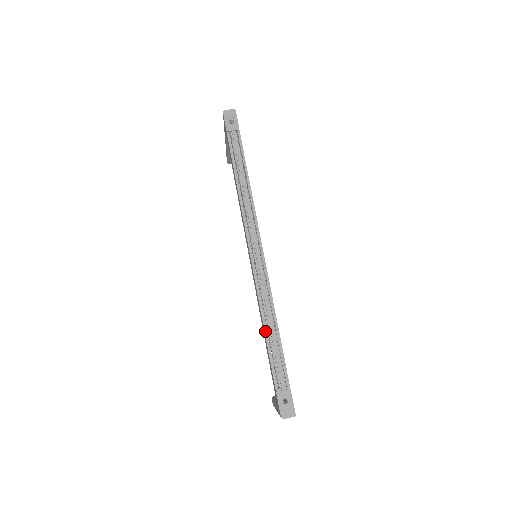
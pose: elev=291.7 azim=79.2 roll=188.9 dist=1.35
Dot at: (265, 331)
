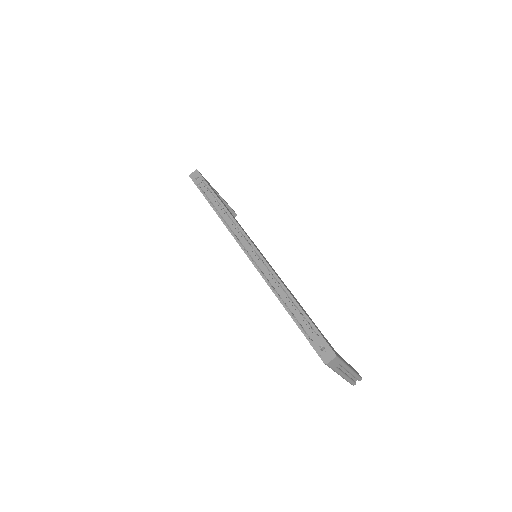
Dot at: (281, 302)
